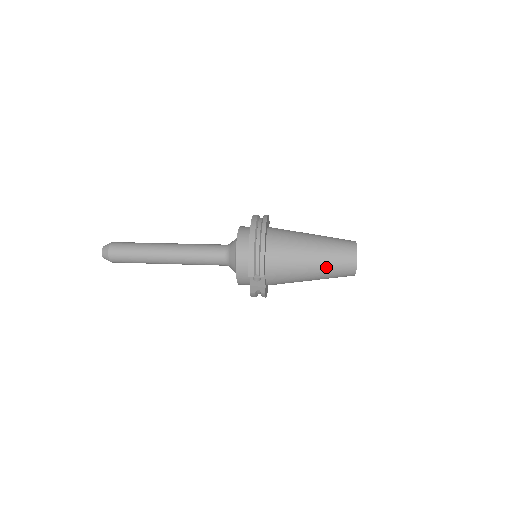
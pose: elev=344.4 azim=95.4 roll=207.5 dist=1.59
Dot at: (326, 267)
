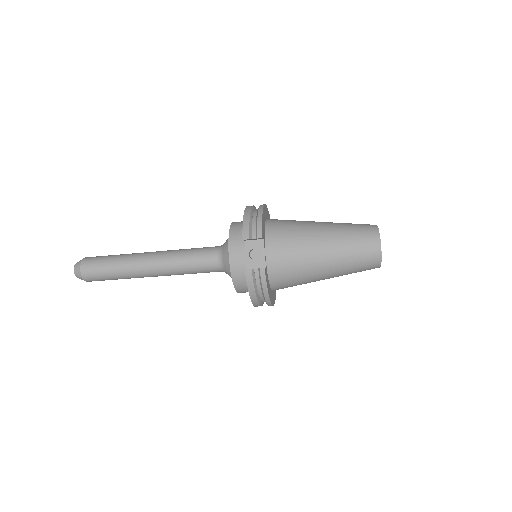
Dot at: (341, 239)
